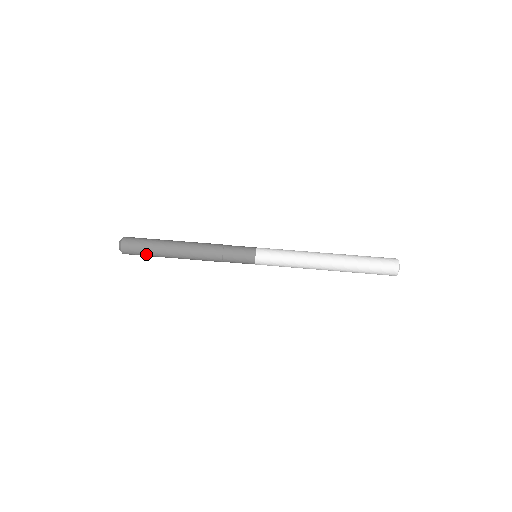
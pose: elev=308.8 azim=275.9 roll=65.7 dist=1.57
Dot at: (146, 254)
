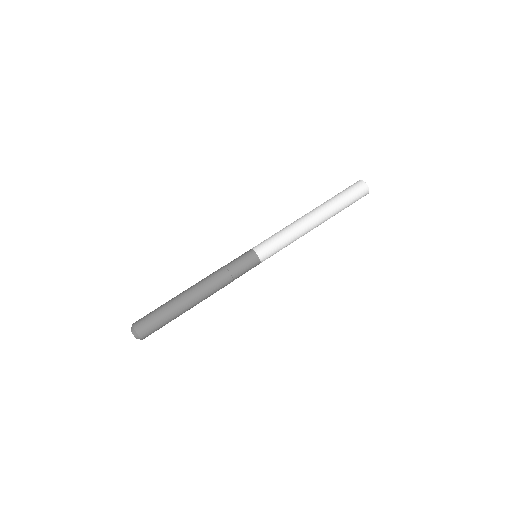
Dot at: occluded
